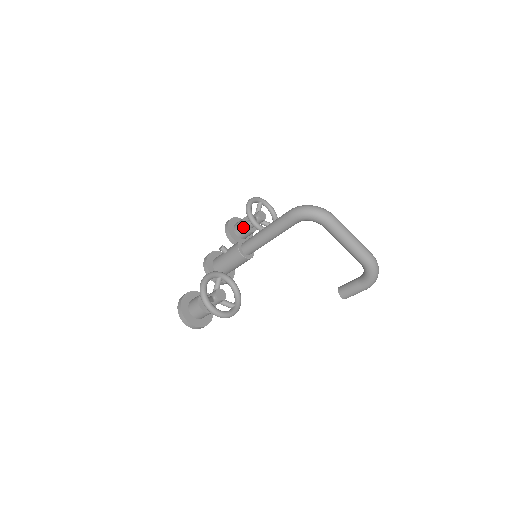
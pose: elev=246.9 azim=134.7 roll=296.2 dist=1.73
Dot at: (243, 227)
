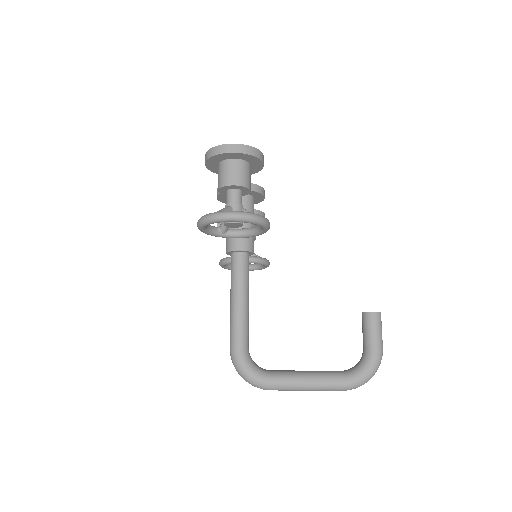
Dot at: occluded
